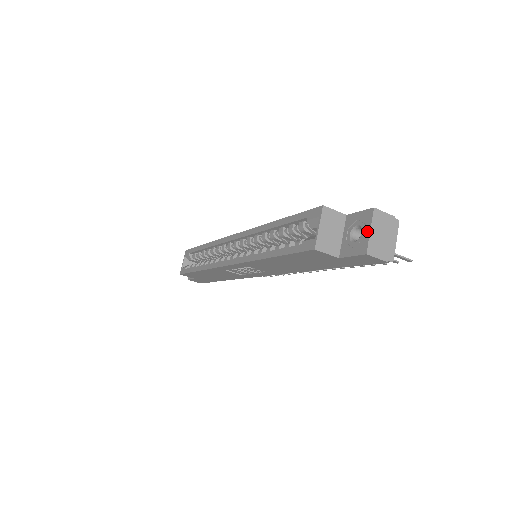
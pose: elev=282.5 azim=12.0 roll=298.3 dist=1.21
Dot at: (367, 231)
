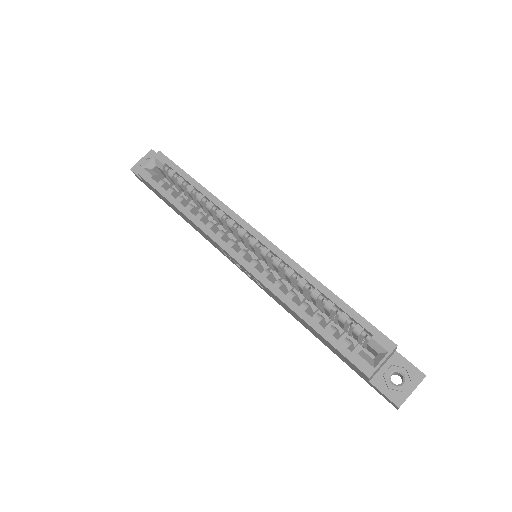
Dot at: (410, 389)
